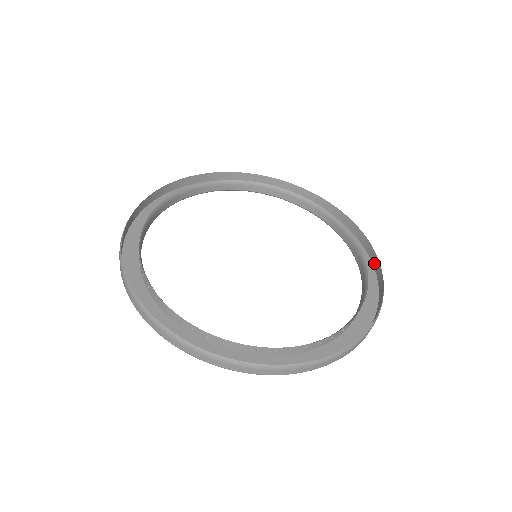
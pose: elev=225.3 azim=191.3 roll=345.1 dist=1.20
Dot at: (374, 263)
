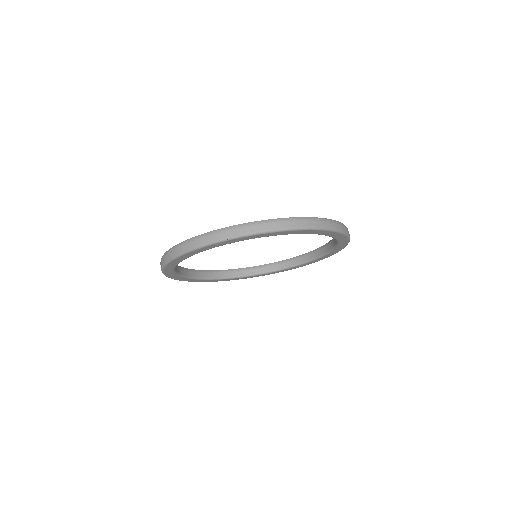
Dot at: occluded
